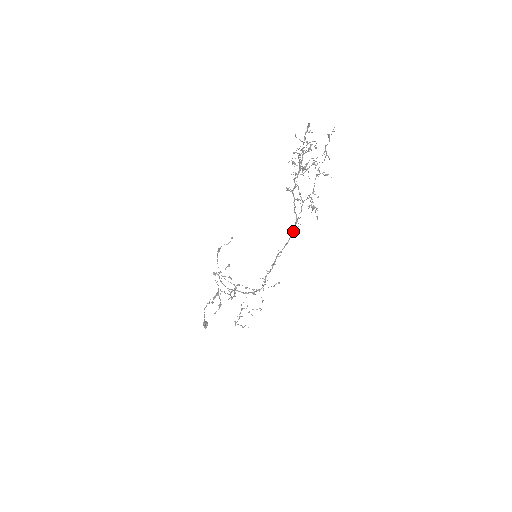
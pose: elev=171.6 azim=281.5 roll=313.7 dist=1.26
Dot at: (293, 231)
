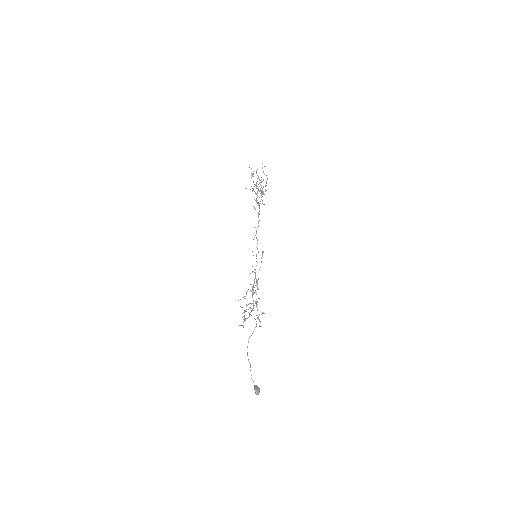
Dot at: (254, 208)
